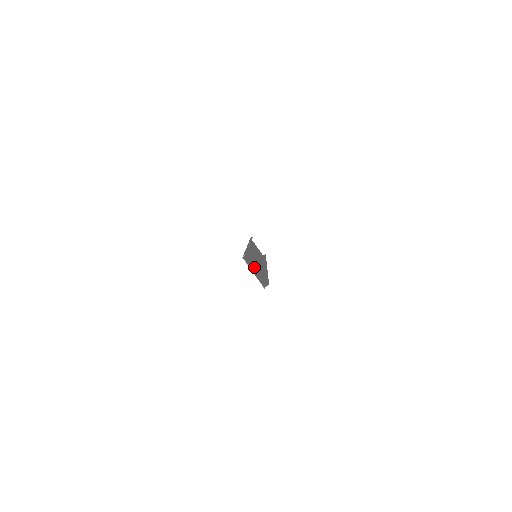
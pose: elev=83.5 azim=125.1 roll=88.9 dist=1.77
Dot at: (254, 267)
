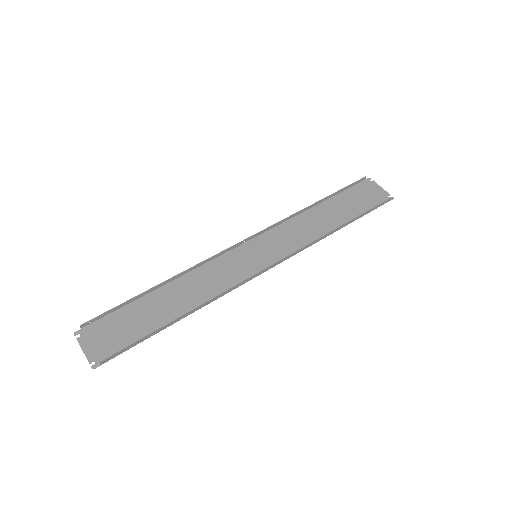
Dot at: (136, 321)
